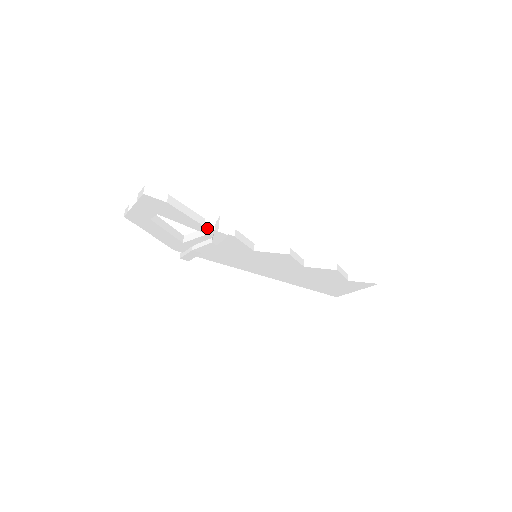
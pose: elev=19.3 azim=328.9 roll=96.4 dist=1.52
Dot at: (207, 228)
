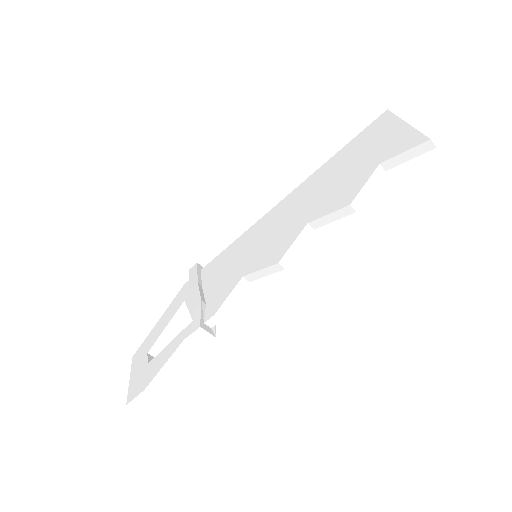
Dot at: (195, 340)
